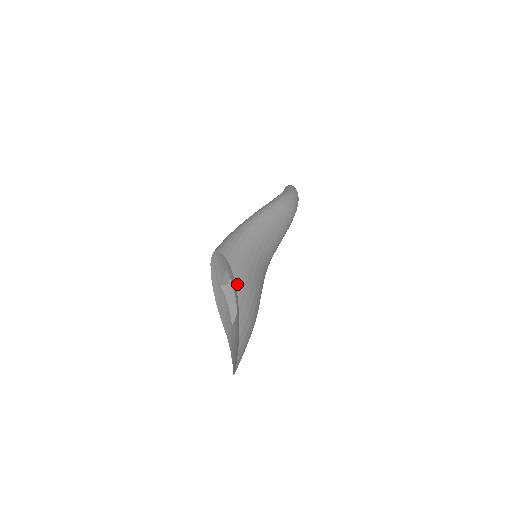
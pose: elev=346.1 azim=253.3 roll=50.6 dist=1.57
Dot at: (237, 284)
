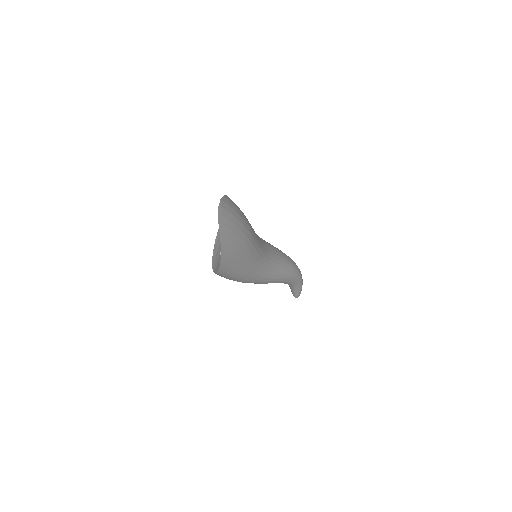
Dot at: occluded
